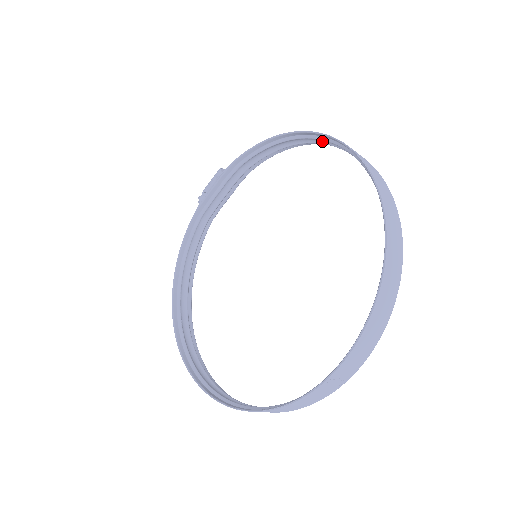
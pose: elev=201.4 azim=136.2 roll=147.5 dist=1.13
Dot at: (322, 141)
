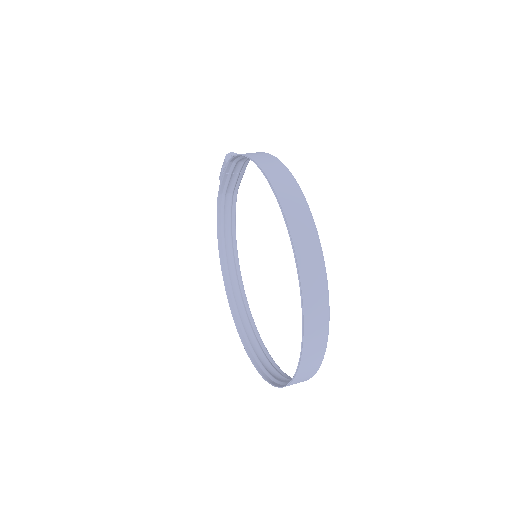
Dot at: (279, 175)
